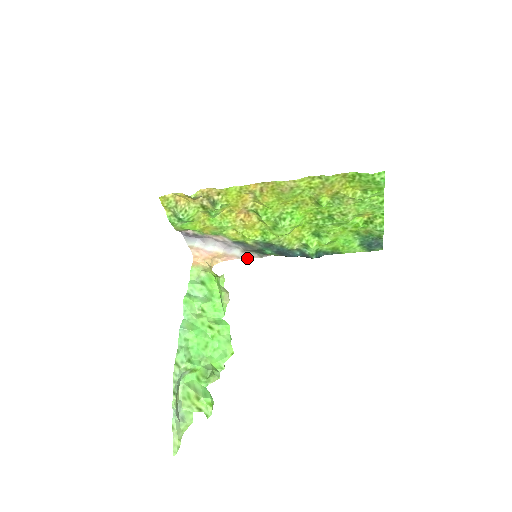
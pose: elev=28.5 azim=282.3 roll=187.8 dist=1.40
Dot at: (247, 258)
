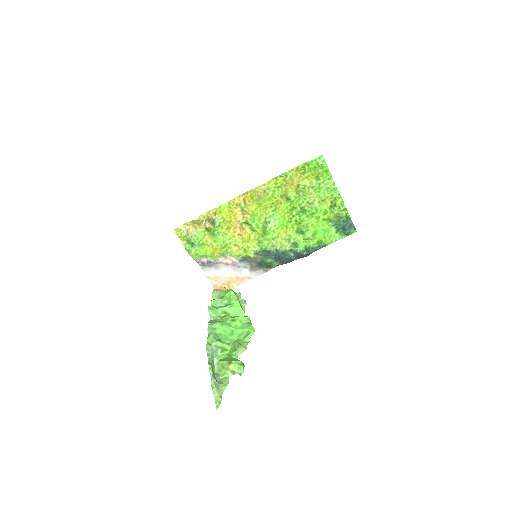
Dot at: (256, 276)
